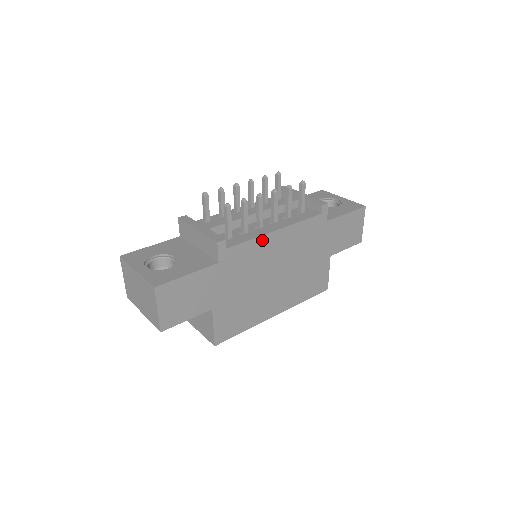
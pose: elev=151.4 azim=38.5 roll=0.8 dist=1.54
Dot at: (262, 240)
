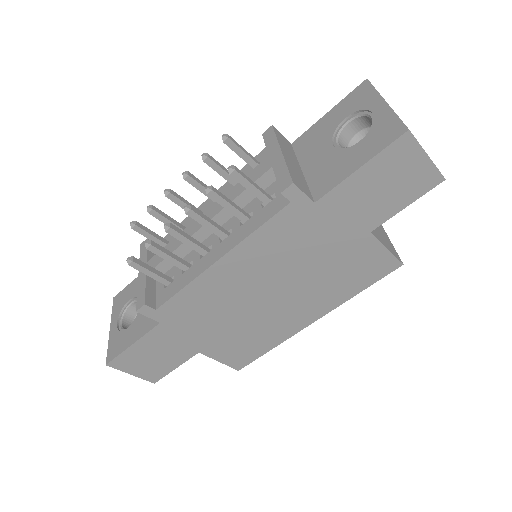
Dot at: (203, 280)
